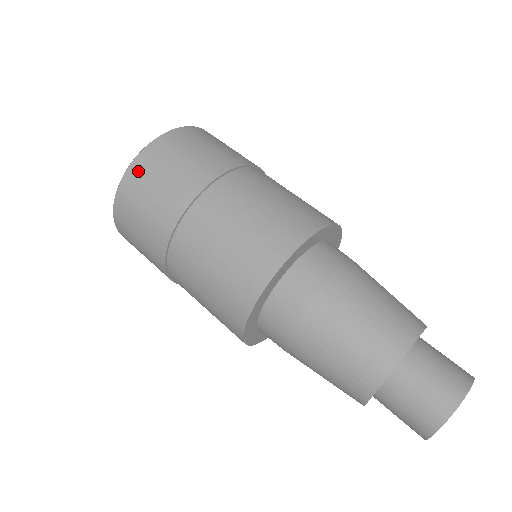
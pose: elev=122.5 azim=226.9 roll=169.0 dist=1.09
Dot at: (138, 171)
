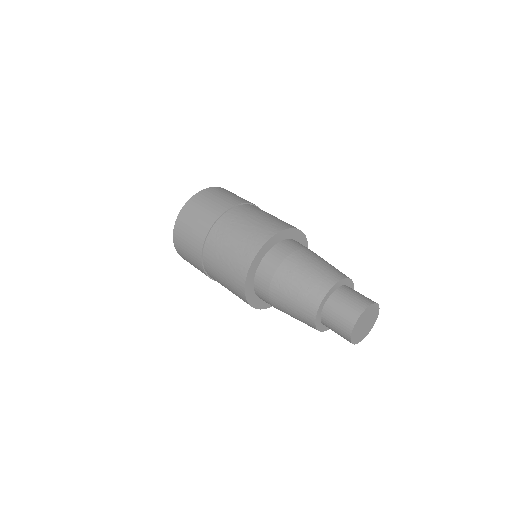
Dot at: (202, 195)
